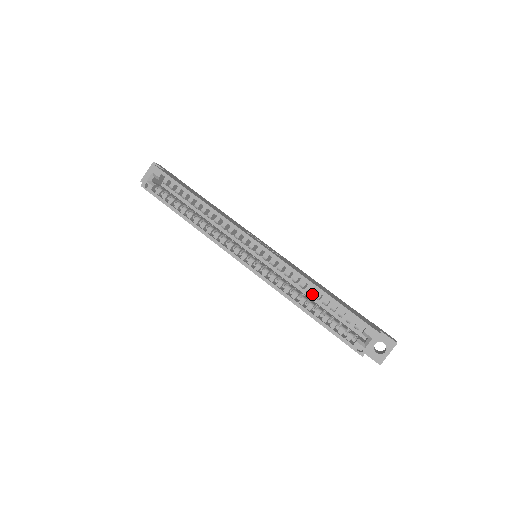
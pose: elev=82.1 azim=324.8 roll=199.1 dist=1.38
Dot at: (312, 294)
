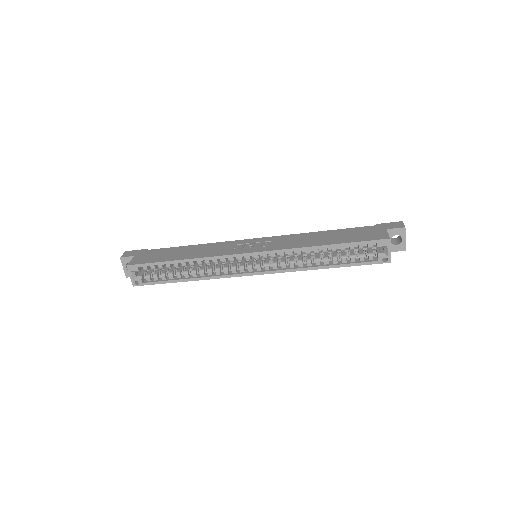
Dot at: occluded
